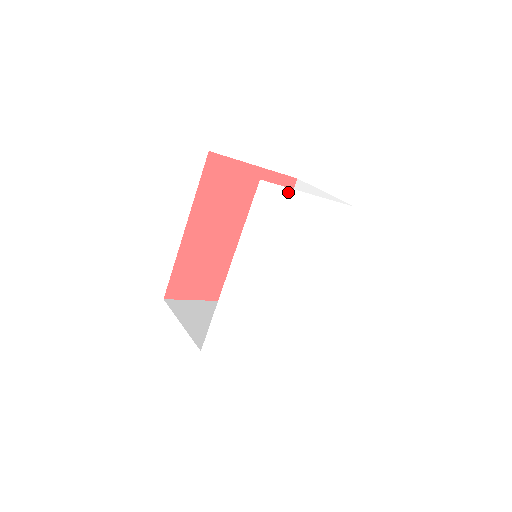
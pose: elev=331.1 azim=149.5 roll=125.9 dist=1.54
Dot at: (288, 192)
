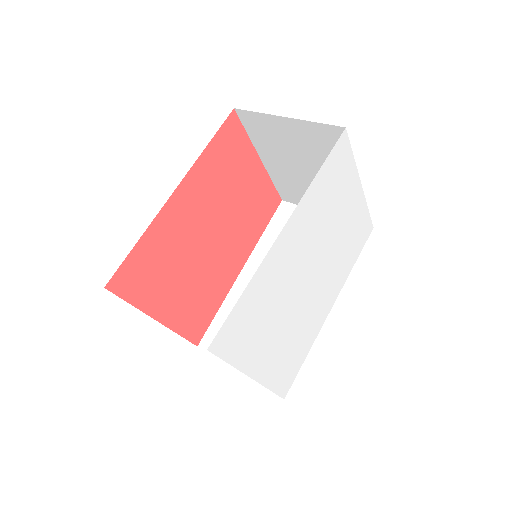
Dot at: (352, 165)
